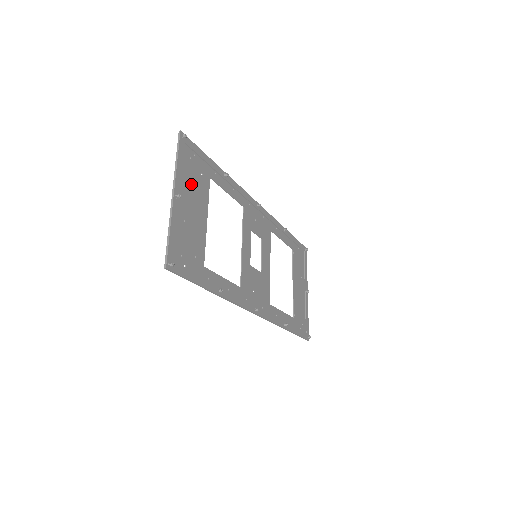
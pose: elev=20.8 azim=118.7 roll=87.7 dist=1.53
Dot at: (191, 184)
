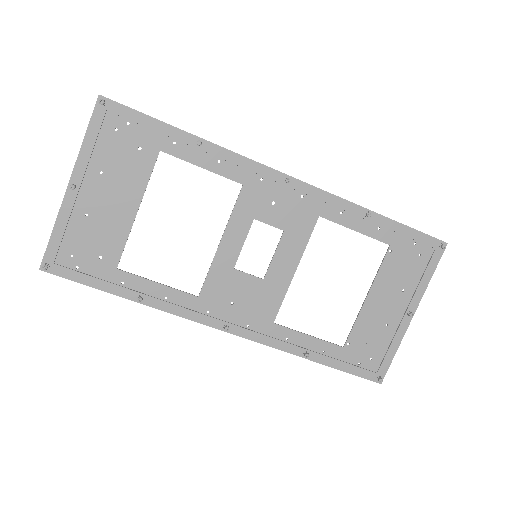
Dot at: (111, 166)
